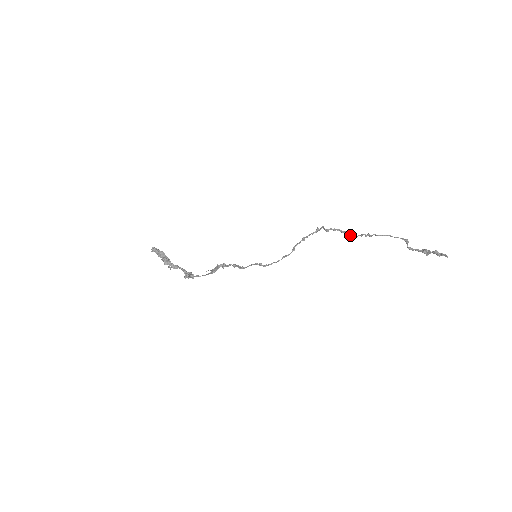
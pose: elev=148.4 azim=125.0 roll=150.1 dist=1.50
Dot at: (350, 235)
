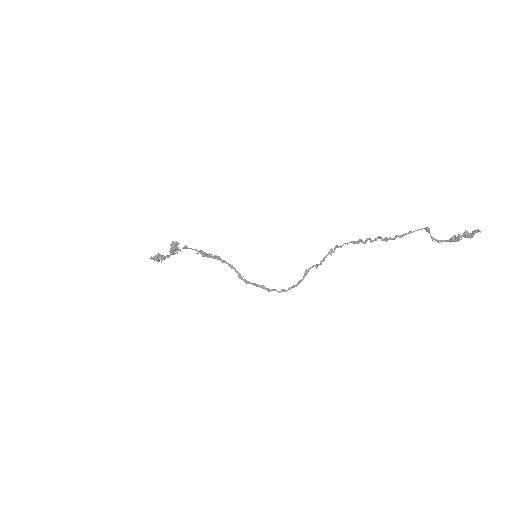
Dot at: (364, 242)
